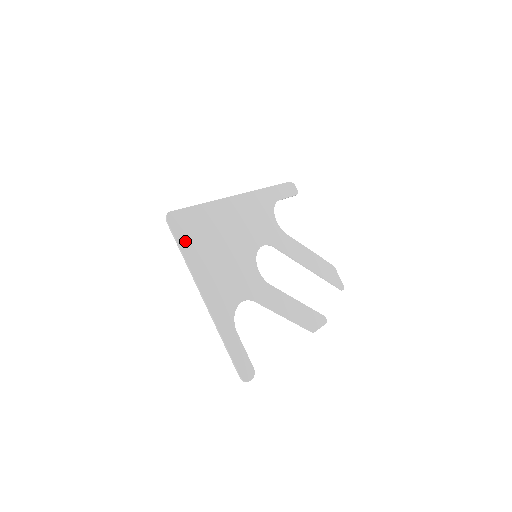
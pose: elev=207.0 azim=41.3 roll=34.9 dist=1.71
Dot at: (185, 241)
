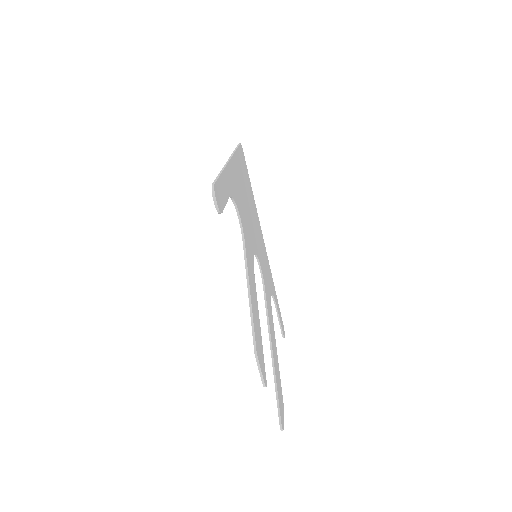
Dot at: (240, 157)
